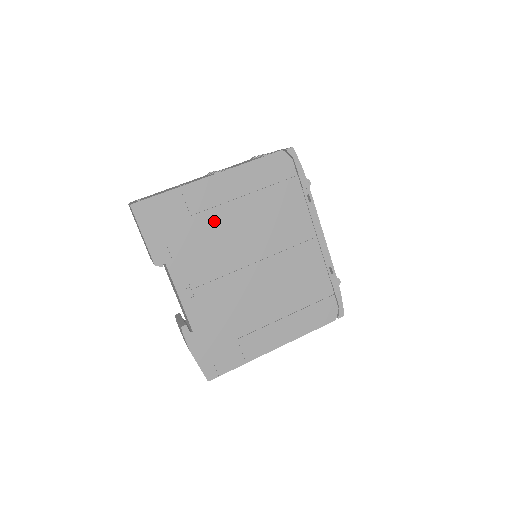
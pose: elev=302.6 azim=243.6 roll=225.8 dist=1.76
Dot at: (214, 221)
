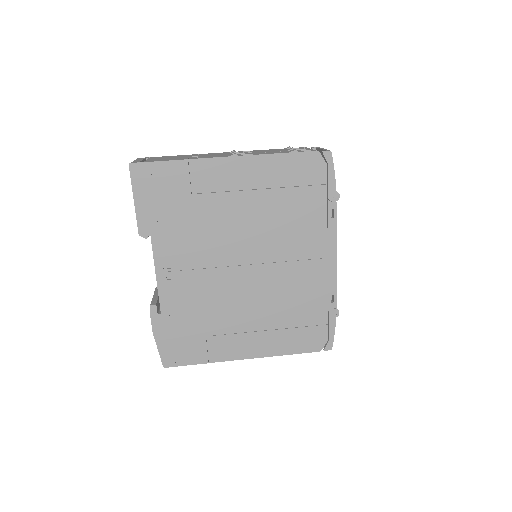
Dot at: (216, 207)
